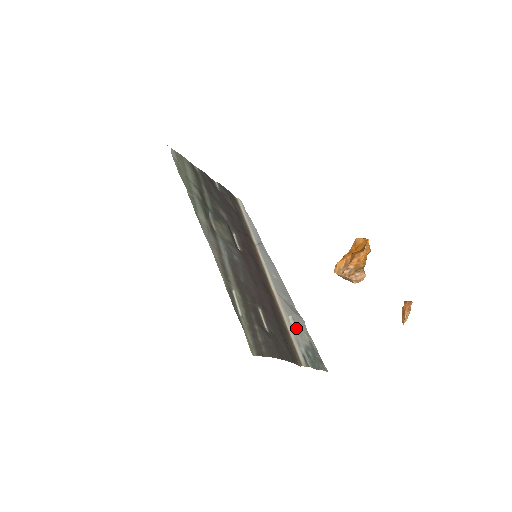
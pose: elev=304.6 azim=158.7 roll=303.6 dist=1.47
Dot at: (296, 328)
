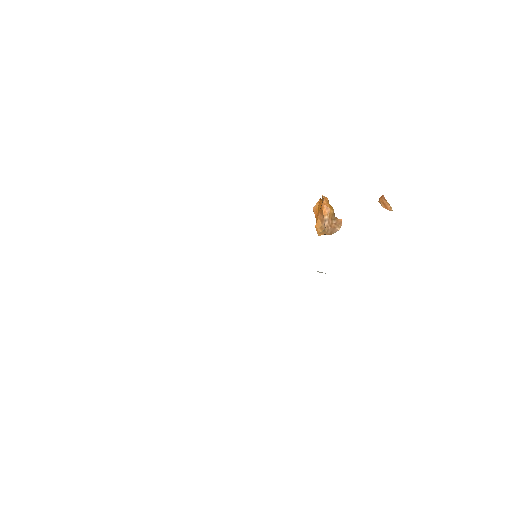
Dot at: occluded
